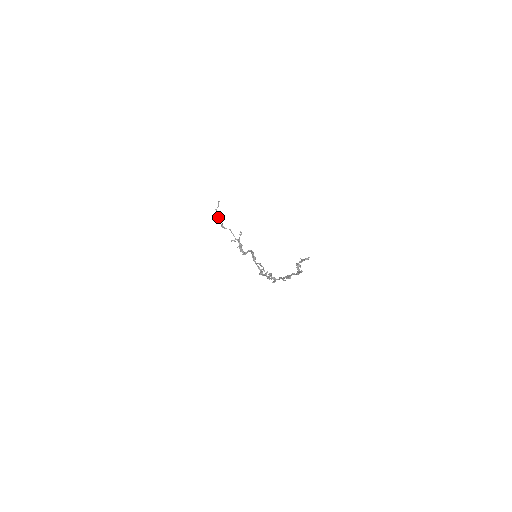
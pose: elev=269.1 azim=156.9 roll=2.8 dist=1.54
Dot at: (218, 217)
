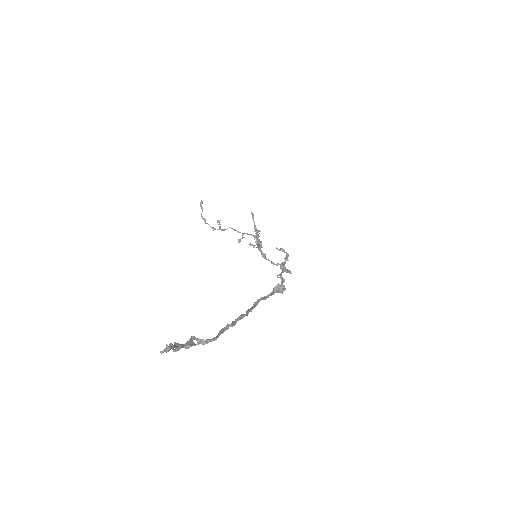
Dot at: occluded
